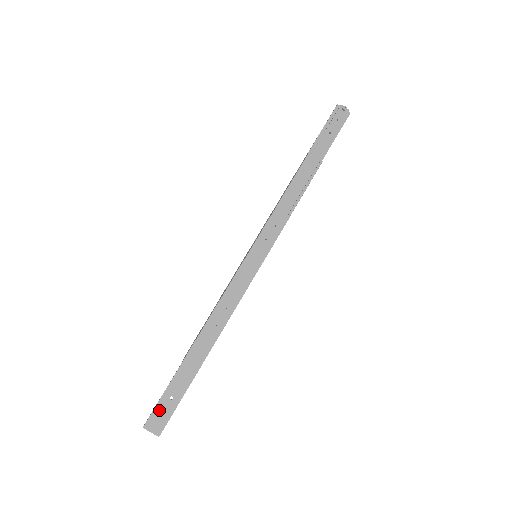
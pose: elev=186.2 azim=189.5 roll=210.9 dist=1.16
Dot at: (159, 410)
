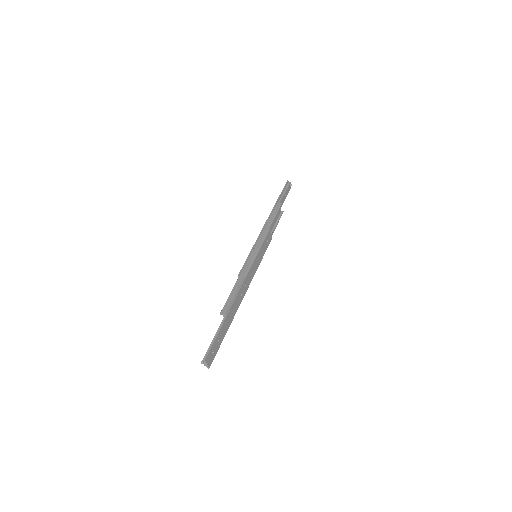
Dot at: (213, 348)
